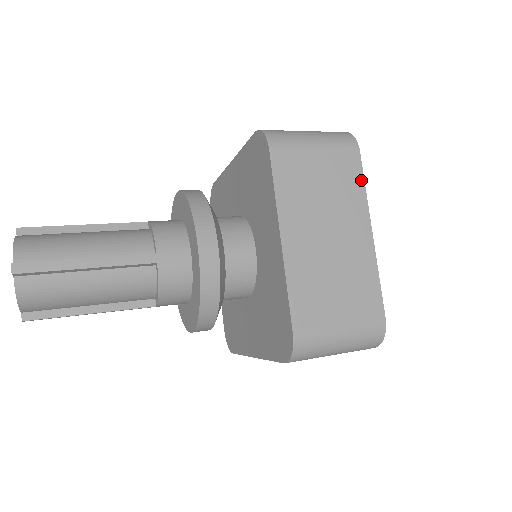
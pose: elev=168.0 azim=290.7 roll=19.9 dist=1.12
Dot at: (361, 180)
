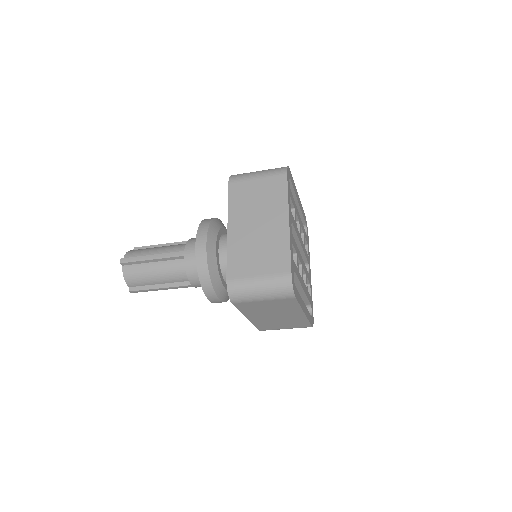
Dot at: (285, 191)
